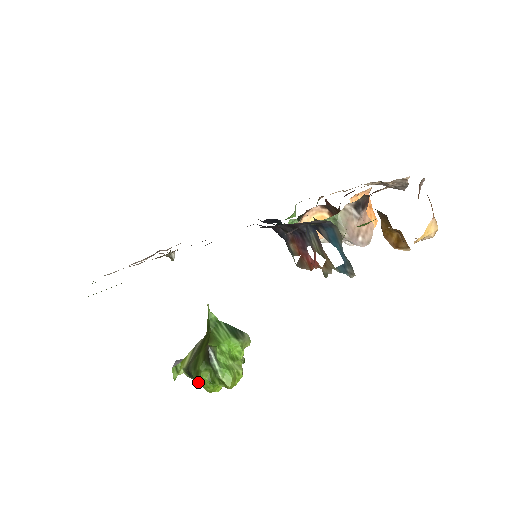
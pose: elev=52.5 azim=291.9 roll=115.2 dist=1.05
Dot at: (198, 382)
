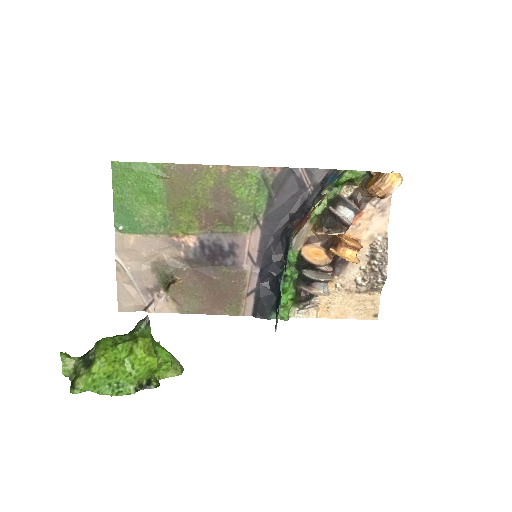
Dot at: (98, 343)
